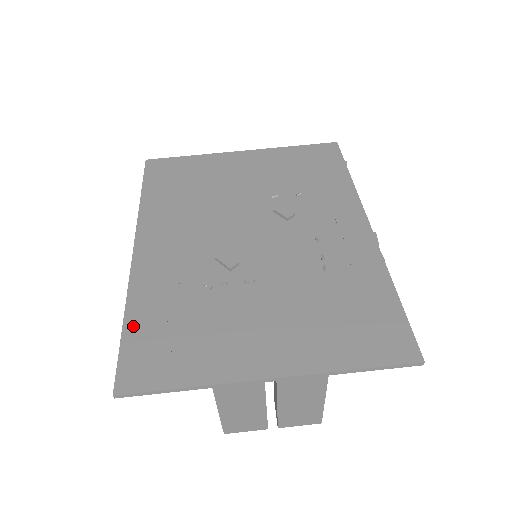
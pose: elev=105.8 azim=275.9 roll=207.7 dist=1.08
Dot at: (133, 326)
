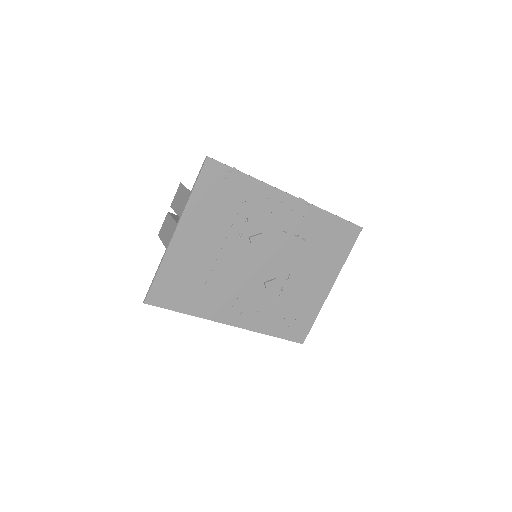
Dot at: (278, 333)
